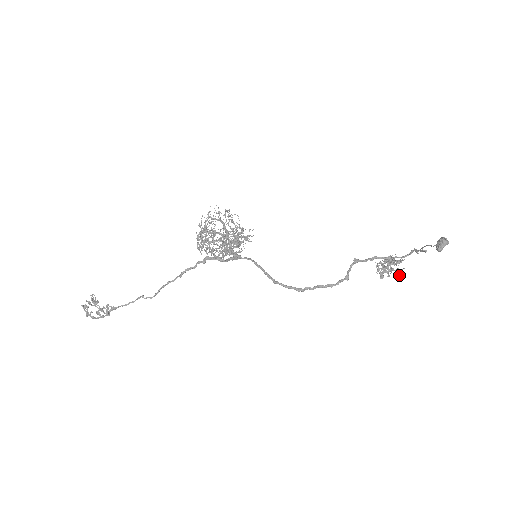
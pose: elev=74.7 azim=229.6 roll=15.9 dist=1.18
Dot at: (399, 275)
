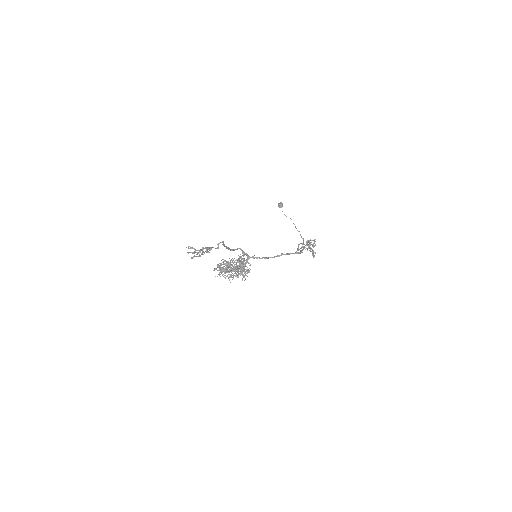
Dot at: (314, 239)
